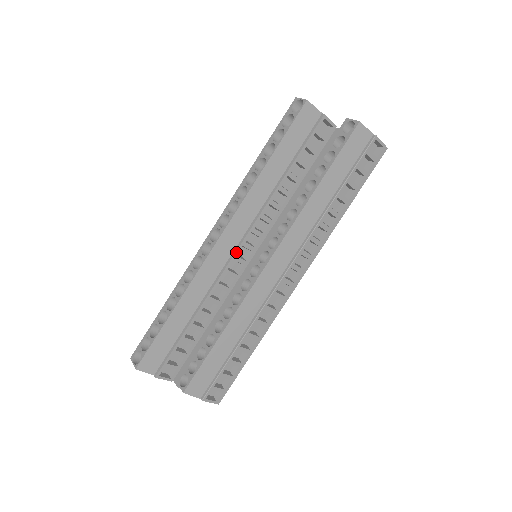
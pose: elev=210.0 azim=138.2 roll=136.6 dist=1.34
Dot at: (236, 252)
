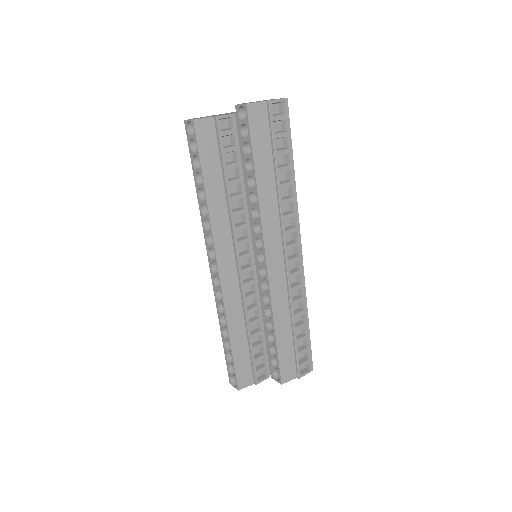
Dot at: (239, 268)
